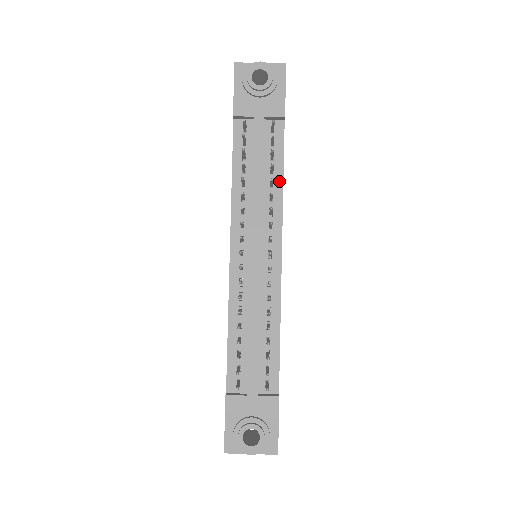
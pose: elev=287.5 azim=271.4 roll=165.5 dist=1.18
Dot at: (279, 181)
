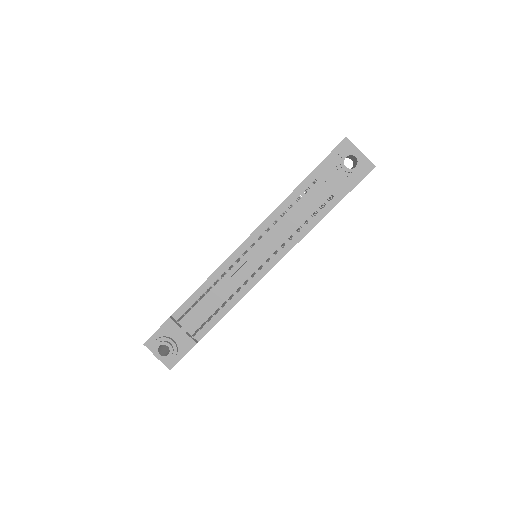
Dot at: (305, 231)
